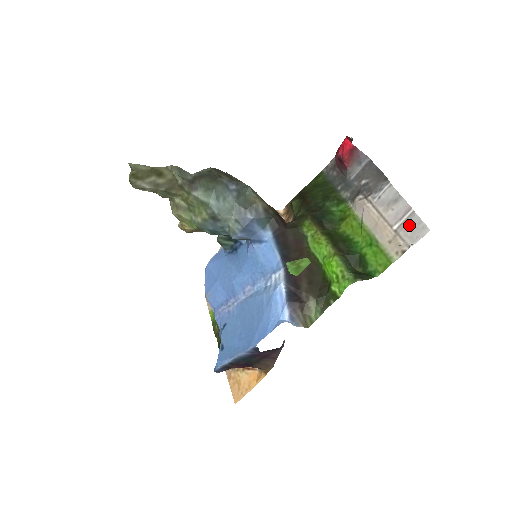
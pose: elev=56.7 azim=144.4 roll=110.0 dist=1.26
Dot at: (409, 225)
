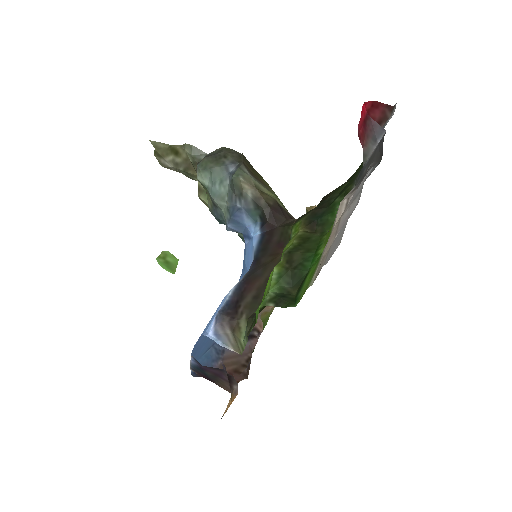
Dot at: (338, 233)
